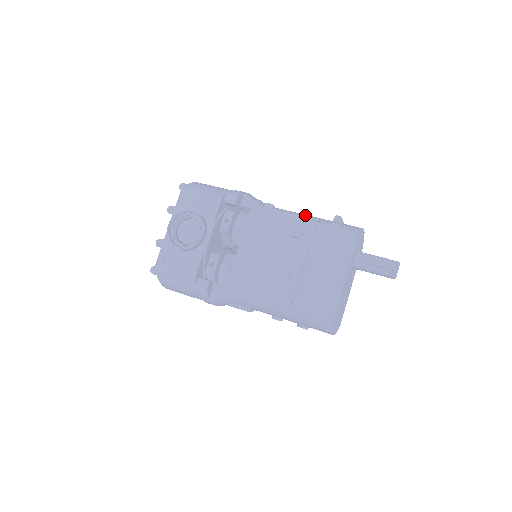
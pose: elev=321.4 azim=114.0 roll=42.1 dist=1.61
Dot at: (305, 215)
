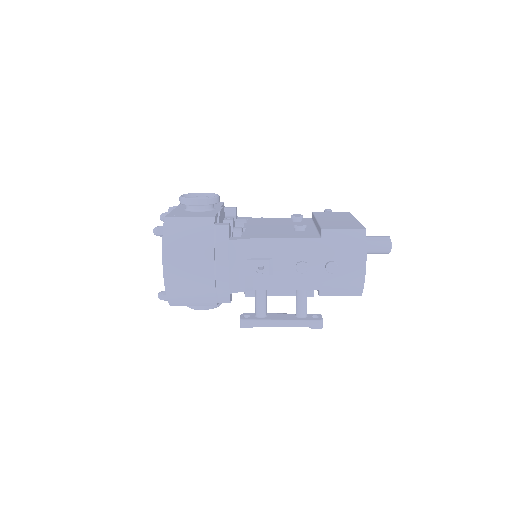
Dot at: occluded
